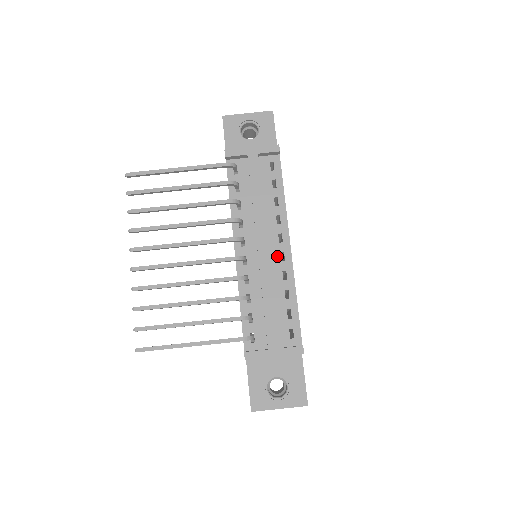
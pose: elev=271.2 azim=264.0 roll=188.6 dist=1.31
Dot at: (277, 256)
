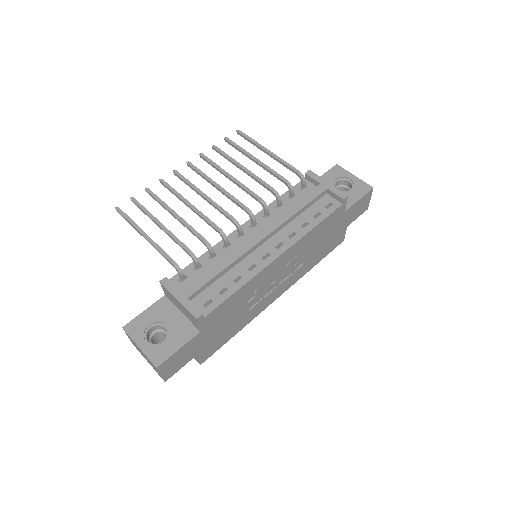
Dot at: (263, 253)
